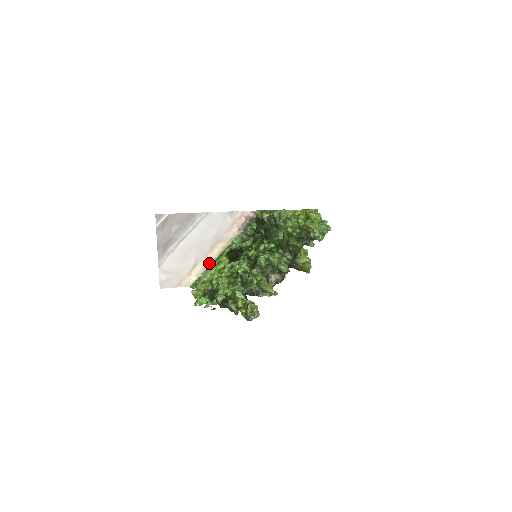
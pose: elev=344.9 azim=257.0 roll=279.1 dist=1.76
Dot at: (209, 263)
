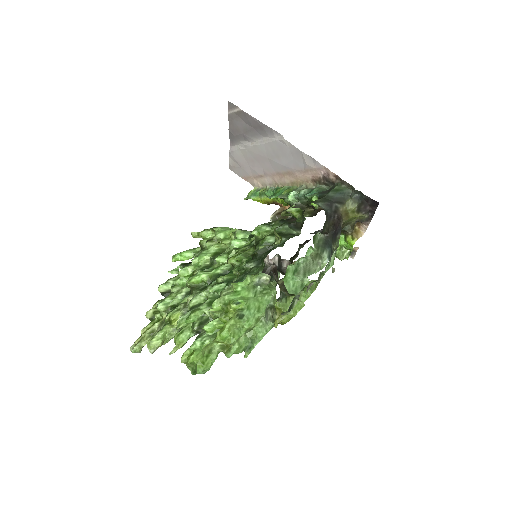
Dot at: (275, 184)
